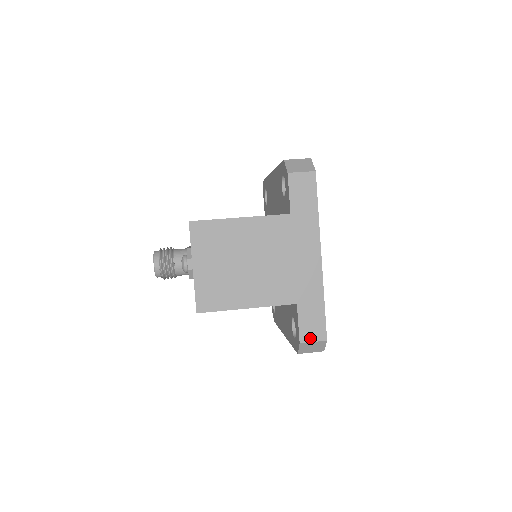
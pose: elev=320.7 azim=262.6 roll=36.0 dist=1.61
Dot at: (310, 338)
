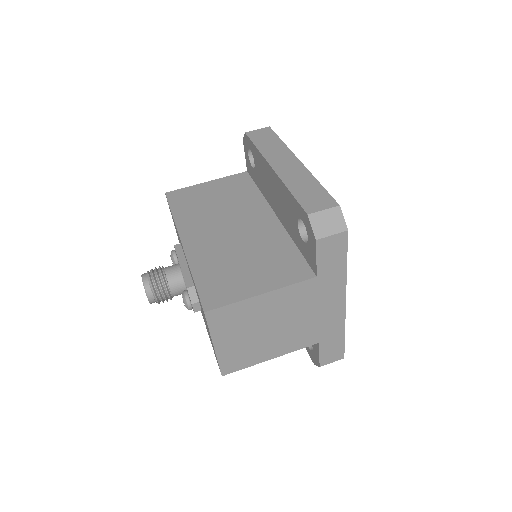
Dot at: (329, 361)
